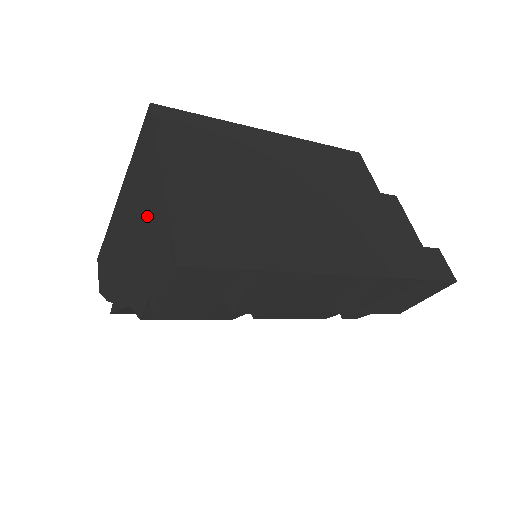
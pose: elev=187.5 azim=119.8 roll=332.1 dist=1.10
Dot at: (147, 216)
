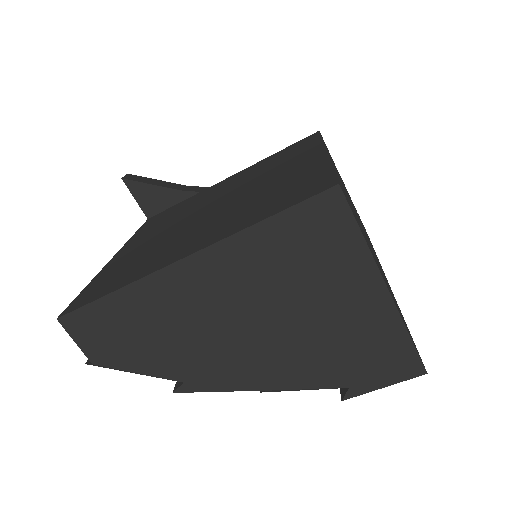
Dot at: (334, 317)
